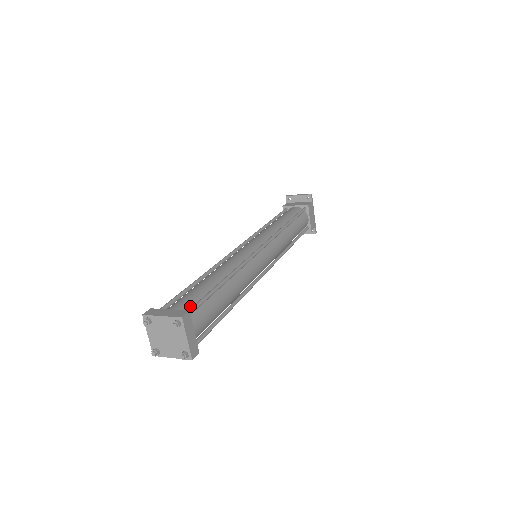
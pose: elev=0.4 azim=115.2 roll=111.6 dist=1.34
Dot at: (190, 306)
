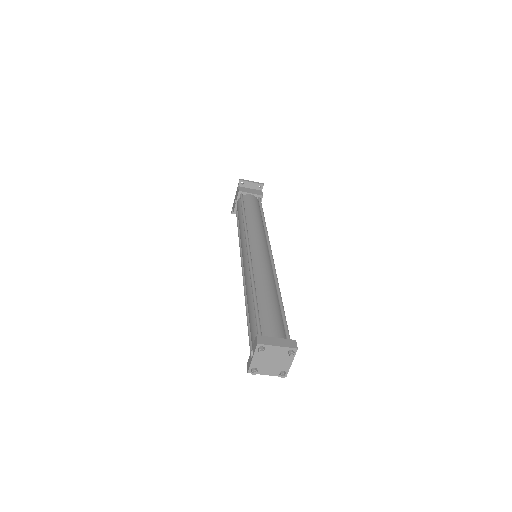
Dot at: (282, 331)
